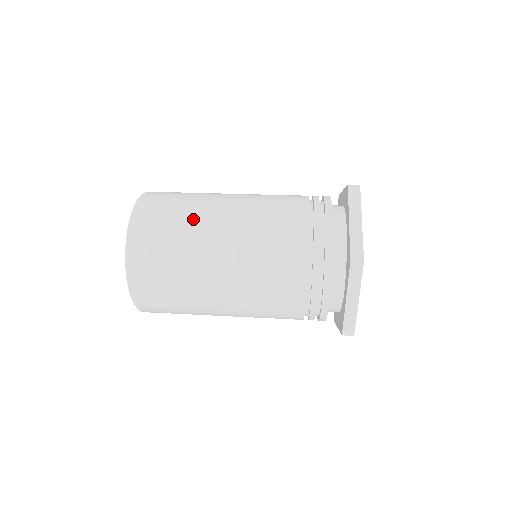
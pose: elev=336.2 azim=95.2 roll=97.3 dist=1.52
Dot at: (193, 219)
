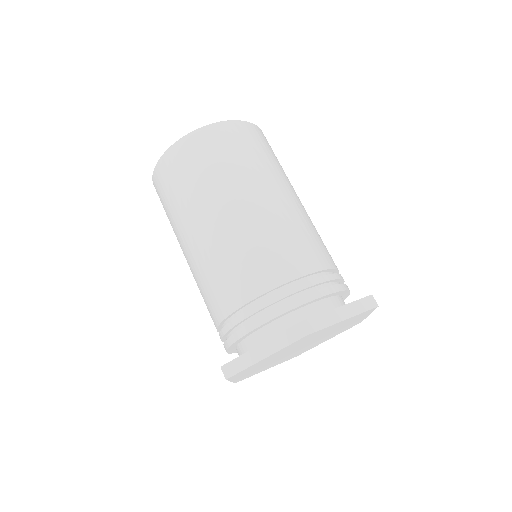
Dot at: occluded
